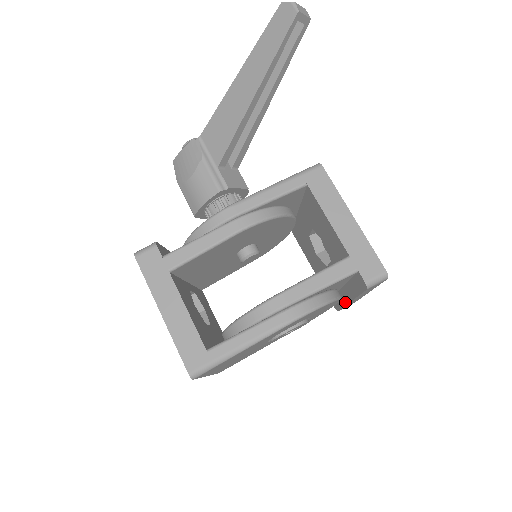
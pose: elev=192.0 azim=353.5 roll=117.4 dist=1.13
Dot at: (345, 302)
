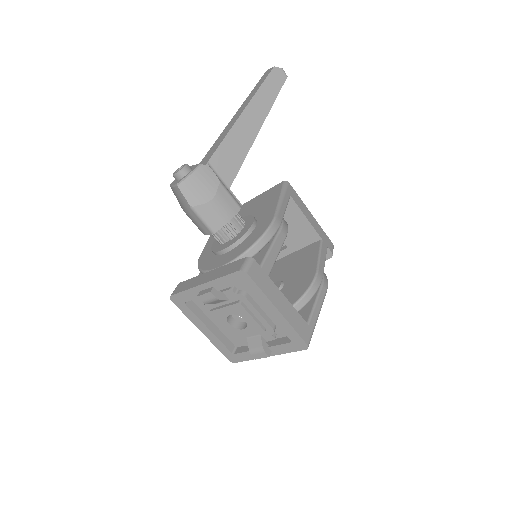
Dot at: occluded
